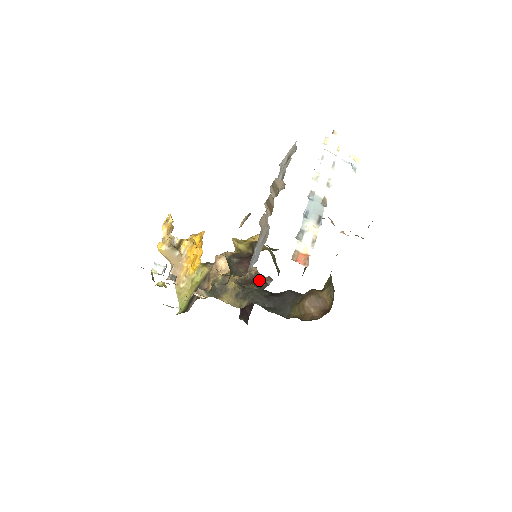
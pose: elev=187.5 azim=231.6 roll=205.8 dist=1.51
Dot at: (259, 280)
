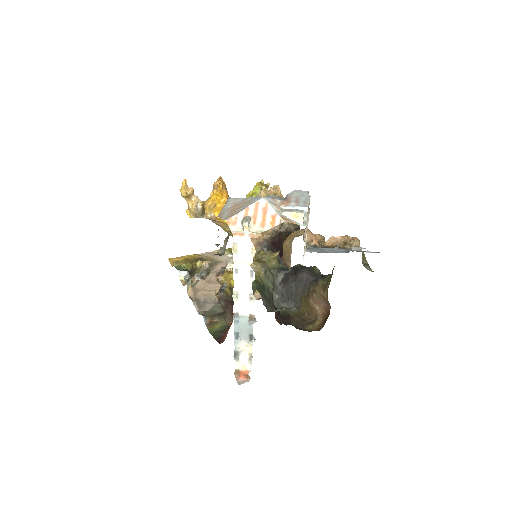
Dot at: (286, 230)
